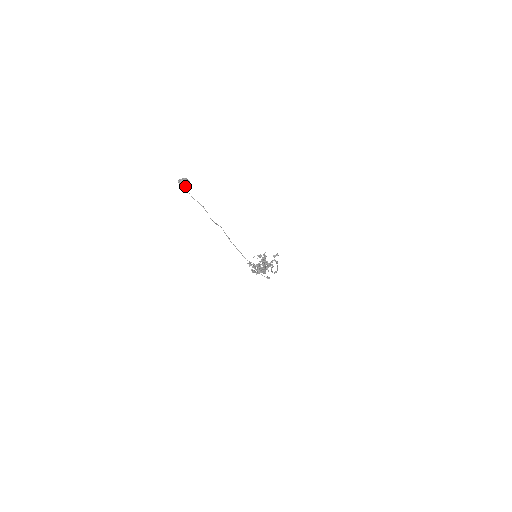
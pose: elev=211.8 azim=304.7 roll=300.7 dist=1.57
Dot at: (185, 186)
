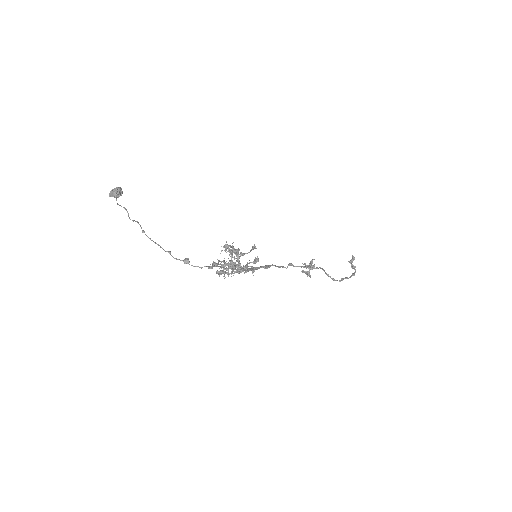
Dot at: (114, 196)
